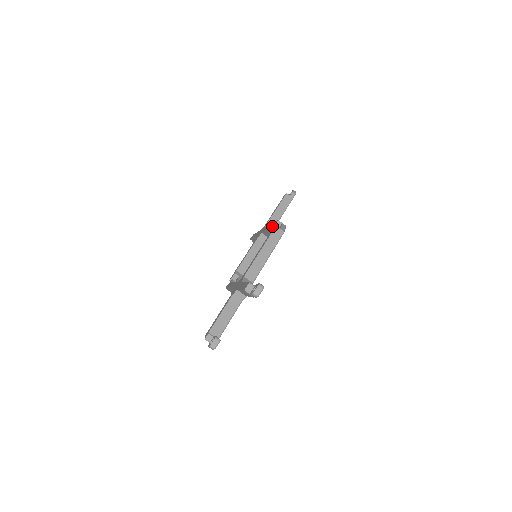
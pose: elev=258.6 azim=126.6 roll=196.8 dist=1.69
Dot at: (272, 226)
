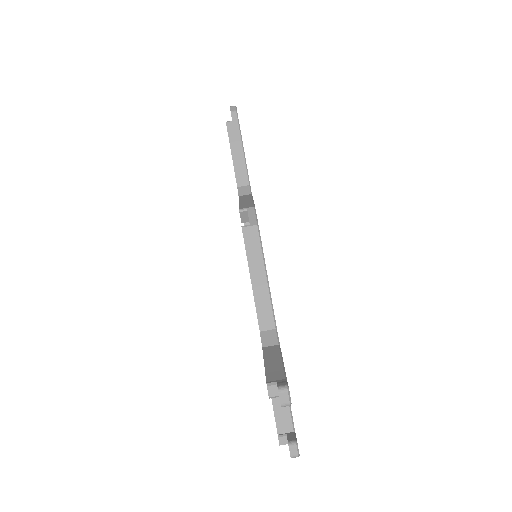
Dot at: occluded
